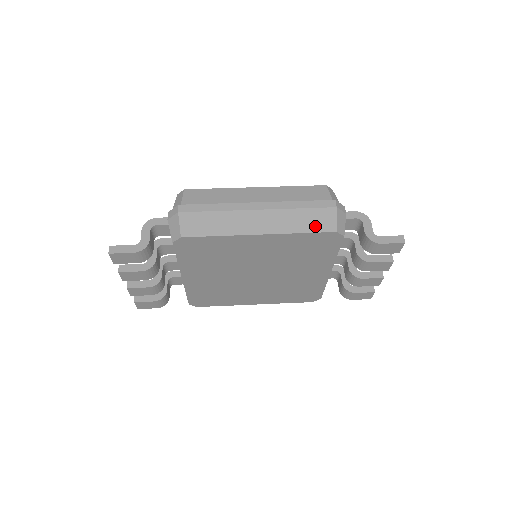
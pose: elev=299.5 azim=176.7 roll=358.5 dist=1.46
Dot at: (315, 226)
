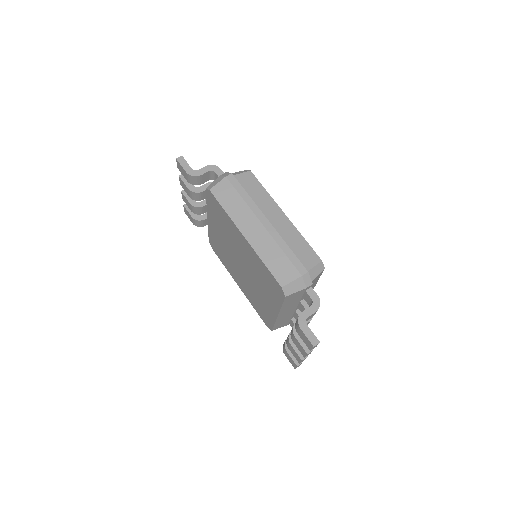
Dot at: (276, 269)
